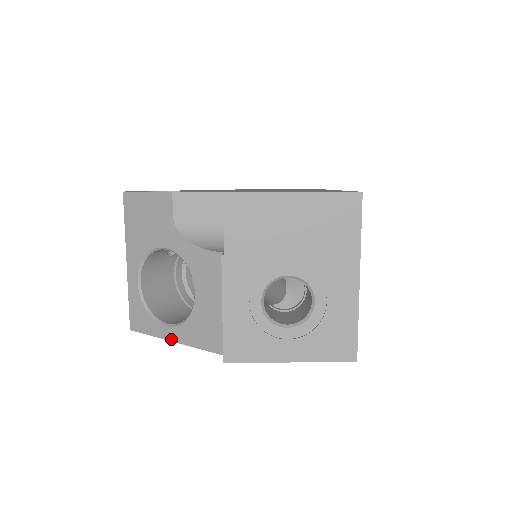
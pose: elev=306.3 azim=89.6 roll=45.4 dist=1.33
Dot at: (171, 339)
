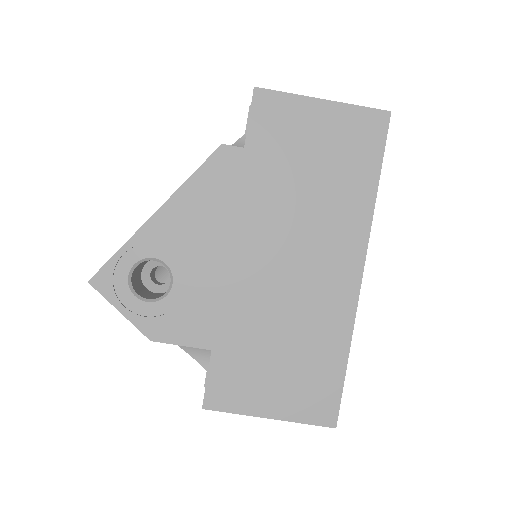
Dot at: occluded
